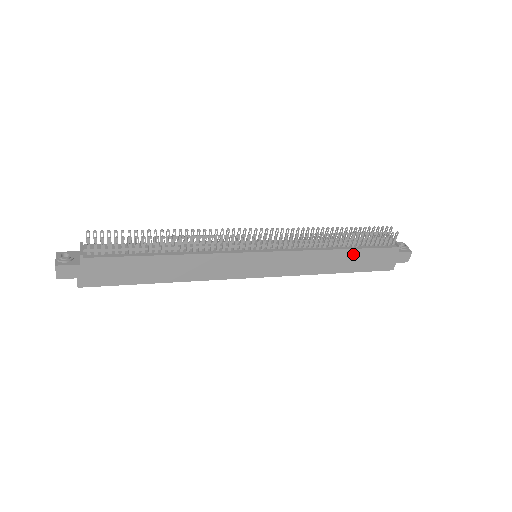
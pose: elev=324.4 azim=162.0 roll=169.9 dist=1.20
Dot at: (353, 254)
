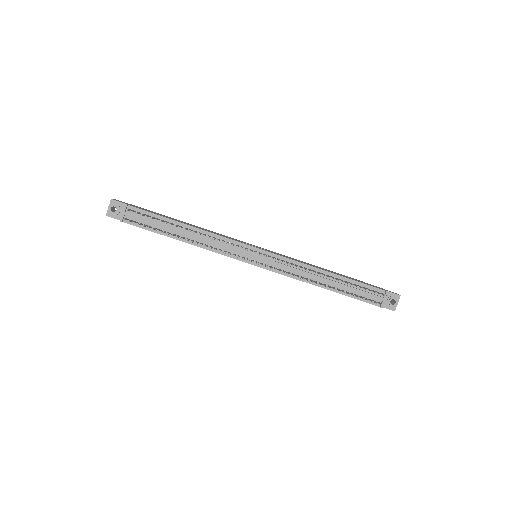
Dot at: (336, 292)
